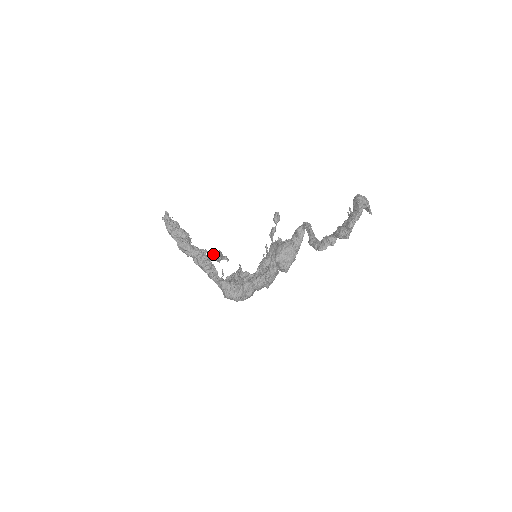
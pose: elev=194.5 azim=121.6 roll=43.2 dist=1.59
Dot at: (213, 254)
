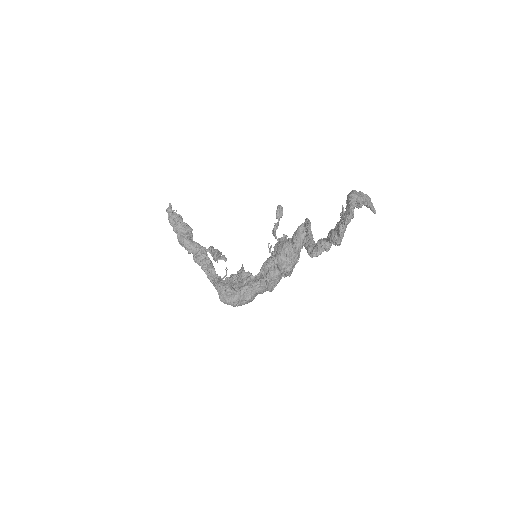
Dot at: (211, 252)
